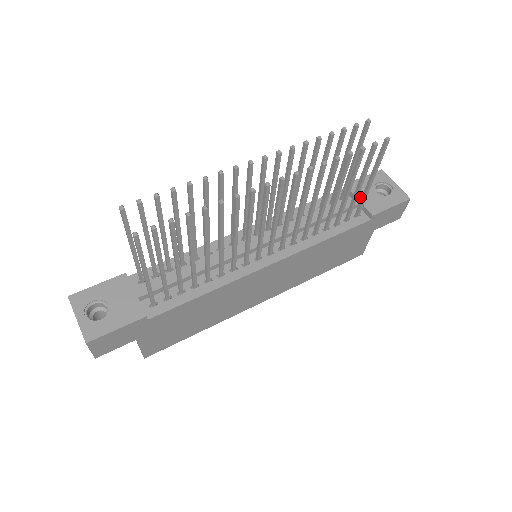
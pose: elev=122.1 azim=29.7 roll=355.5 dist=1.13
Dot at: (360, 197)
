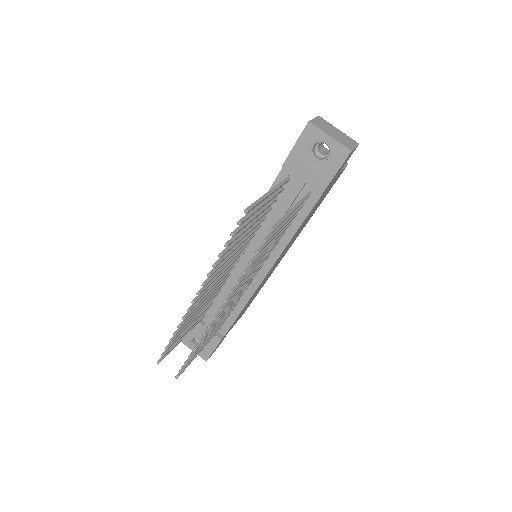
Dot at: (302, 176)
